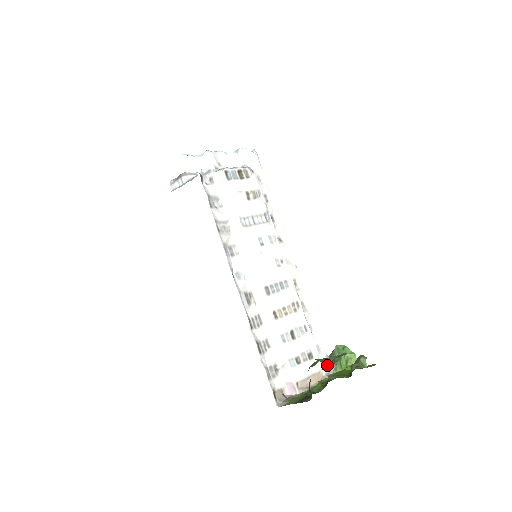
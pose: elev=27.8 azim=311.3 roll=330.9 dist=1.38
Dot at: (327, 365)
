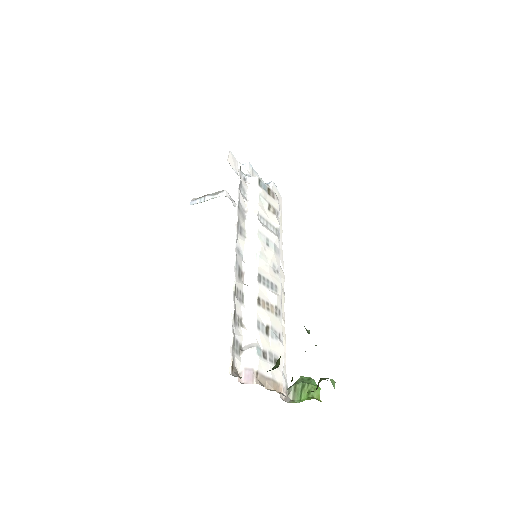
Dot at: (309, 333)
